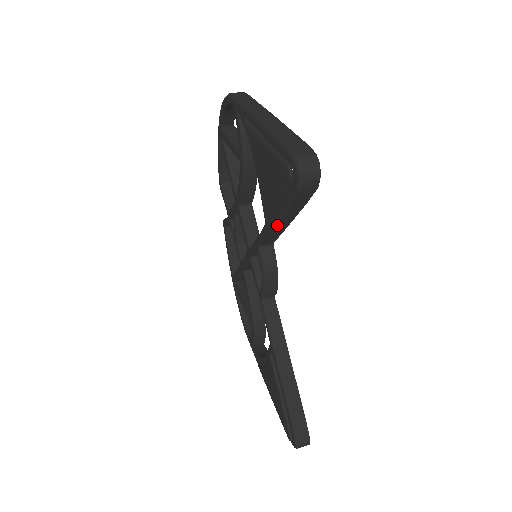
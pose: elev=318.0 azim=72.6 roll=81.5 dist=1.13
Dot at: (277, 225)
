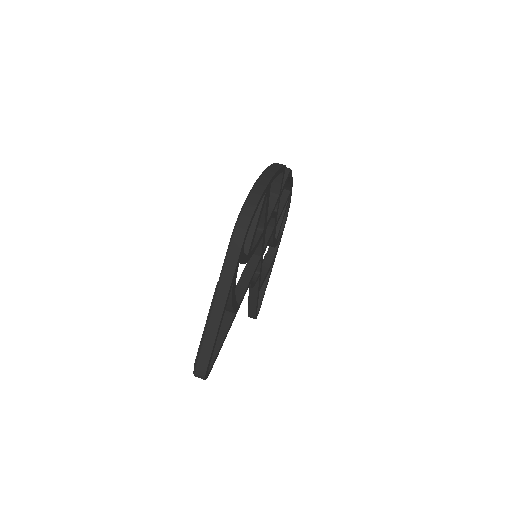
Dot at: occluded
